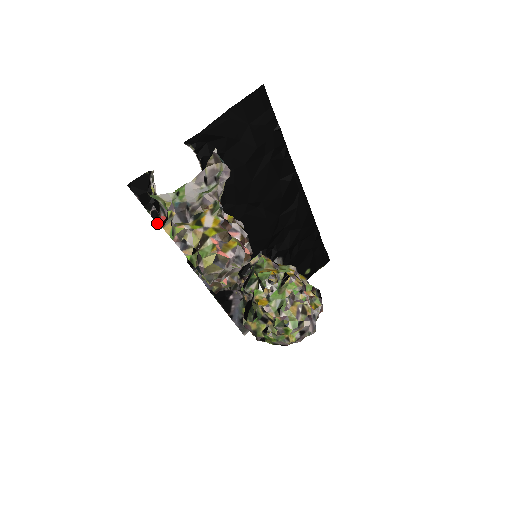
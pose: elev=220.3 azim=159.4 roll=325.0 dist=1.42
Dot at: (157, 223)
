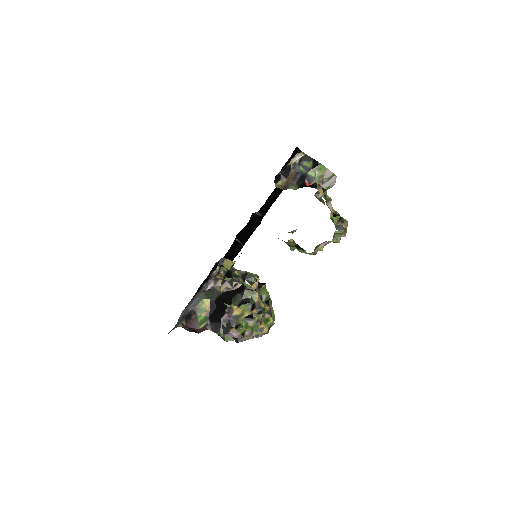
Dot at: (275, 184)
